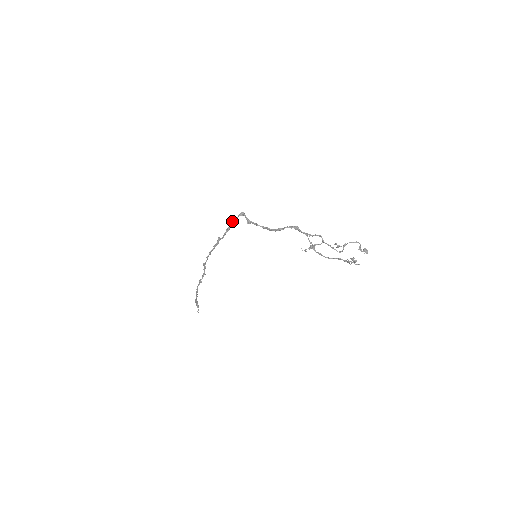
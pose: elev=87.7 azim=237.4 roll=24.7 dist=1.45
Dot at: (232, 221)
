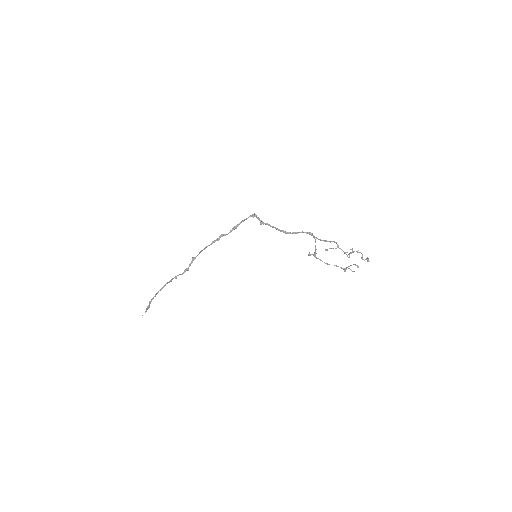
Dot at: (242, 220)
